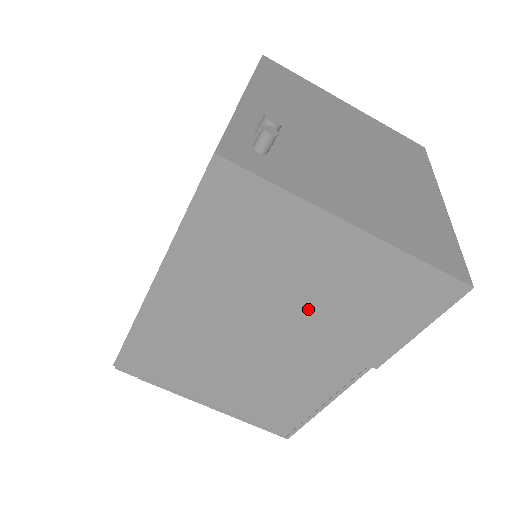
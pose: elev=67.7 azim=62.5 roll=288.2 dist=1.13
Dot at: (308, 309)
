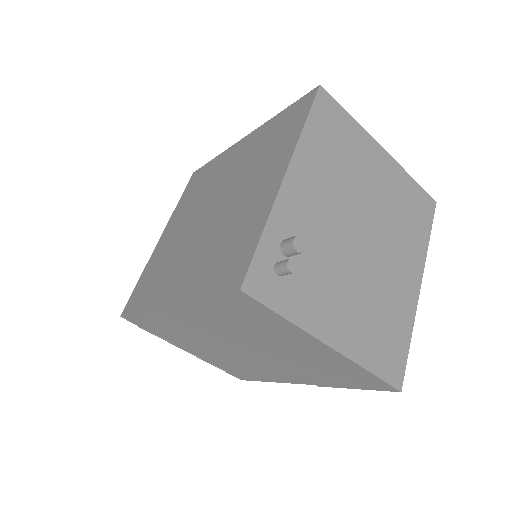
Dot at: (281, 355)
